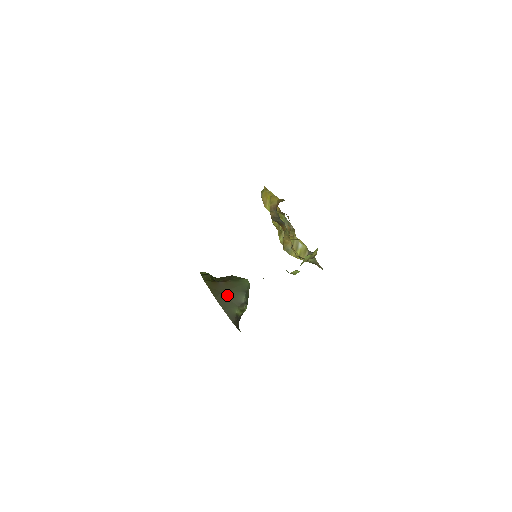
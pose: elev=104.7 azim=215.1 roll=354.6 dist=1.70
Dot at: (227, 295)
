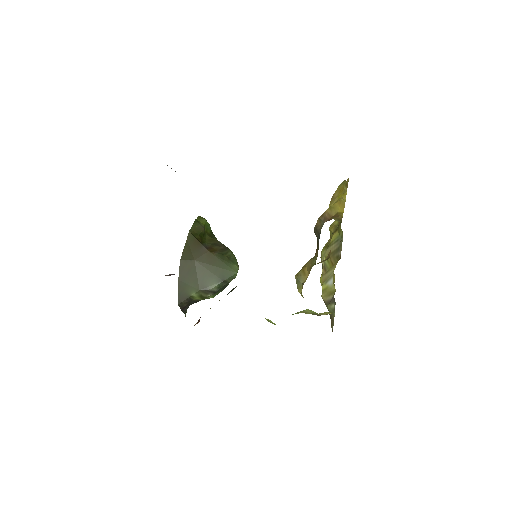
Dot at: (198, 268)
